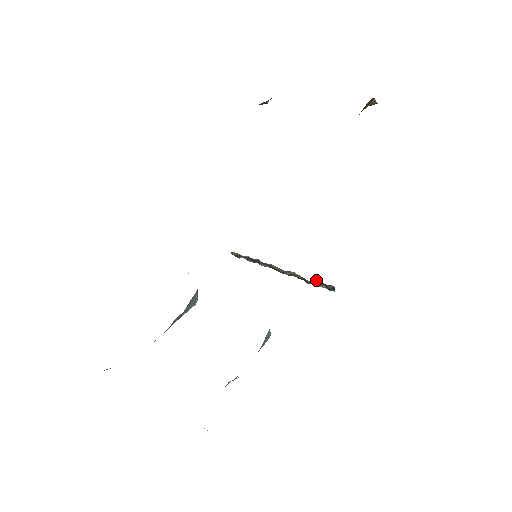
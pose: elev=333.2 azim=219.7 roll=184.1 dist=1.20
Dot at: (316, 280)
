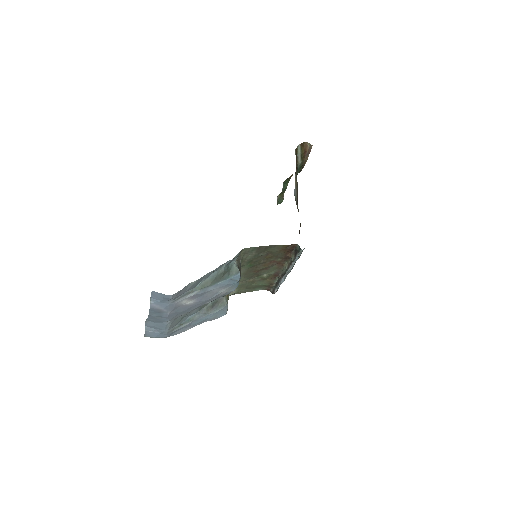
Dot at: (293, 252)
